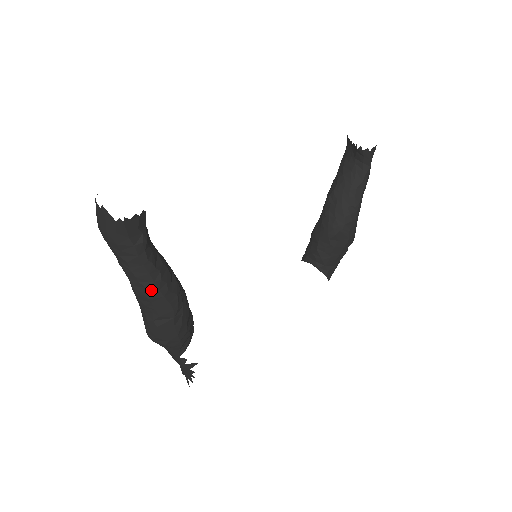
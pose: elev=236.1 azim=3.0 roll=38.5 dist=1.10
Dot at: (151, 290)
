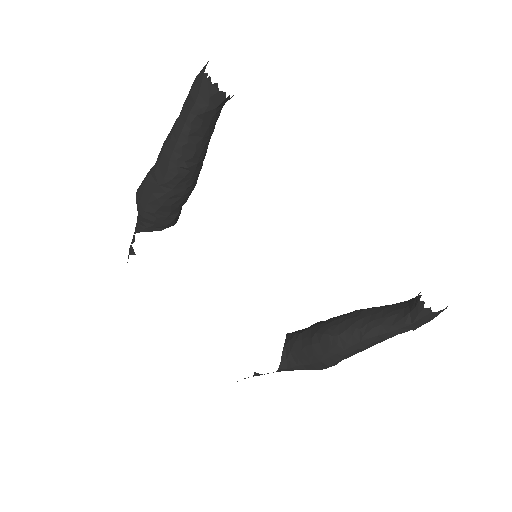
Dot at: (170, 146)
